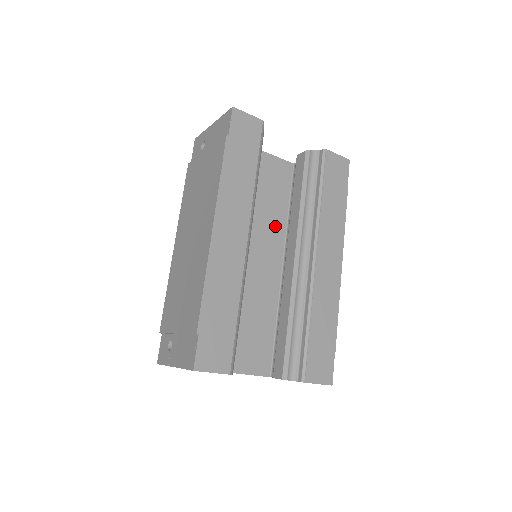
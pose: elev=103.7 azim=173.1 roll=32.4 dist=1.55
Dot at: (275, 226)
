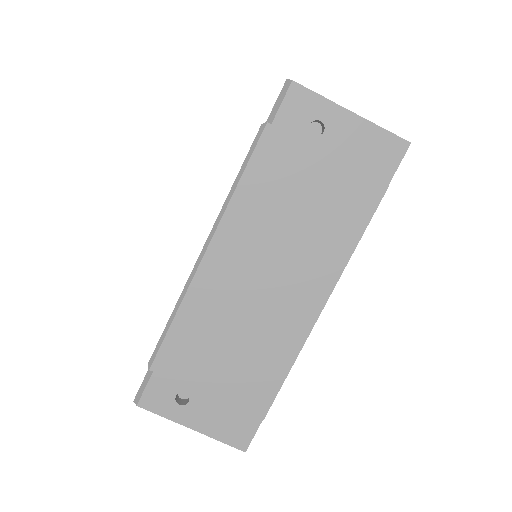
Dot at: occluded
